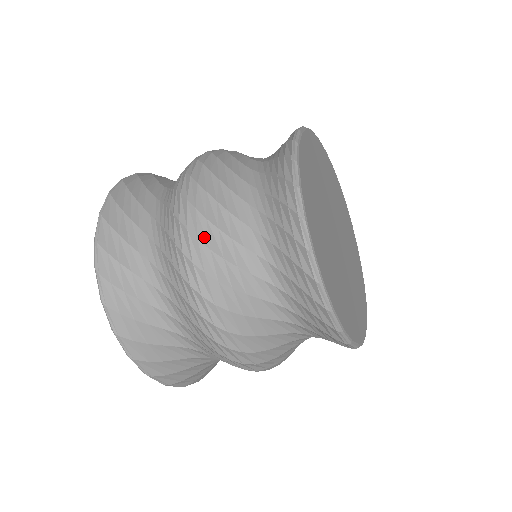
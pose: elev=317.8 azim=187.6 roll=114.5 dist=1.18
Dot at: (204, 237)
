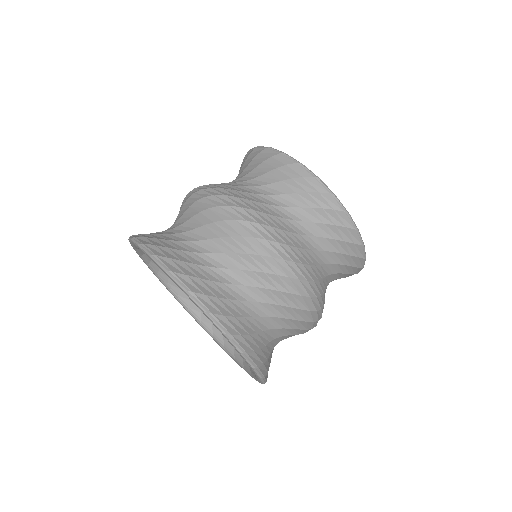
Dot at: (243, 205)
